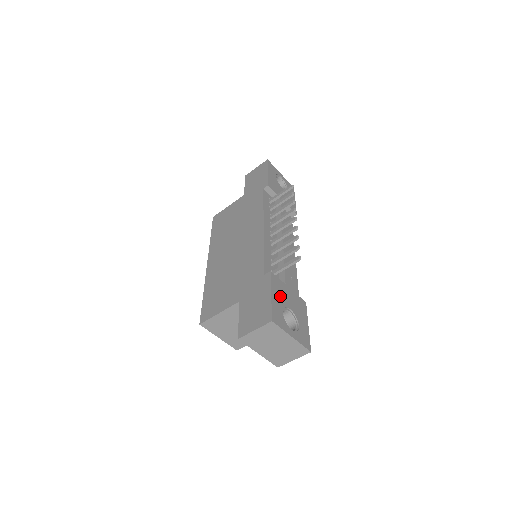
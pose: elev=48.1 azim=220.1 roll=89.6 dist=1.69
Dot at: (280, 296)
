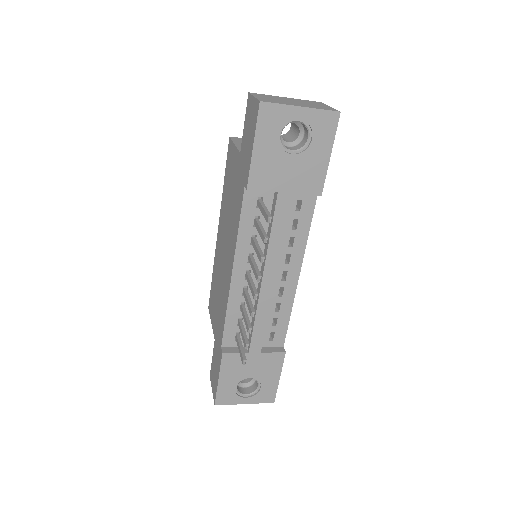
Dot at: (234, 373)
